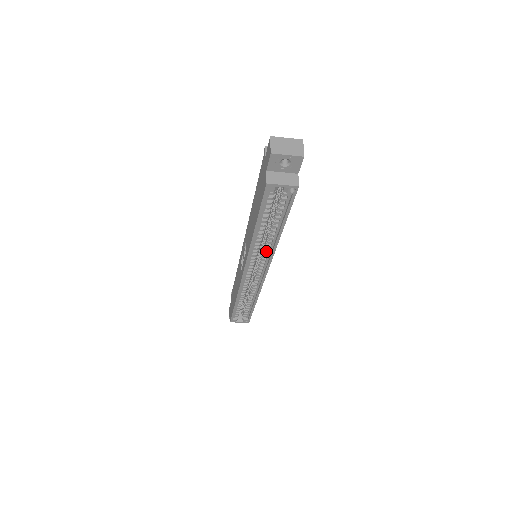
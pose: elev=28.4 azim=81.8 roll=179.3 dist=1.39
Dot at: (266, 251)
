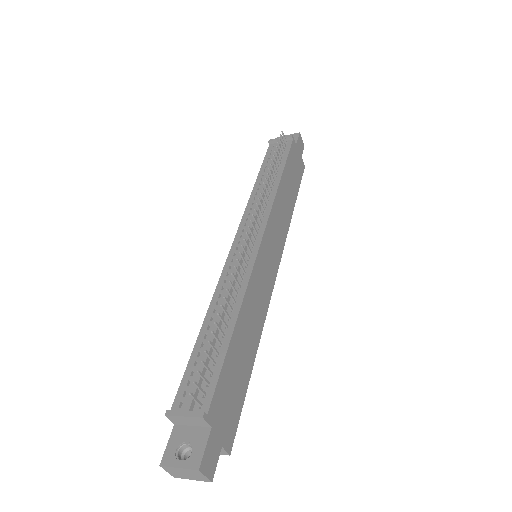
Dot at: occluded
